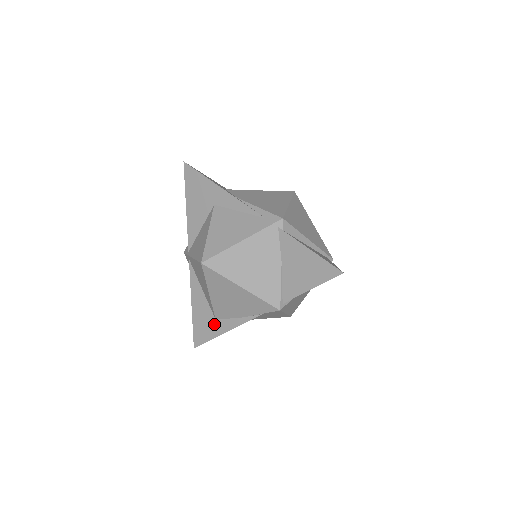
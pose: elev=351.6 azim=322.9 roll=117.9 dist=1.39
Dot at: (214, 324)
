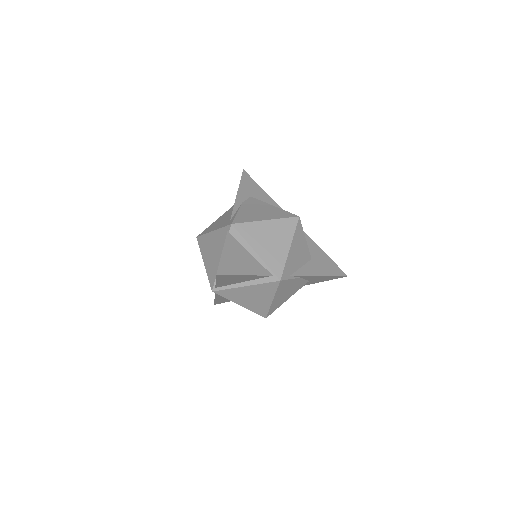
Dot at: occluded
